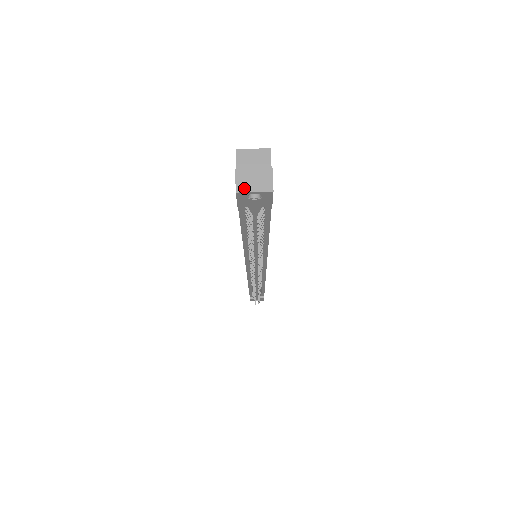
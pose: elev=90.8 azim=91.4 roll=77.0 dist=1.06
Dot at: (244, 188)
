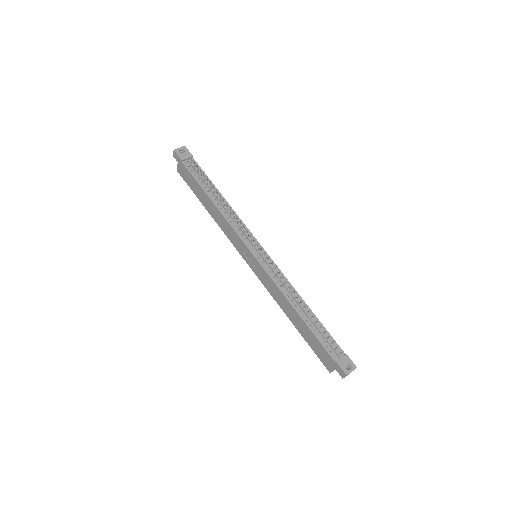
Dot at: (176, 150)
